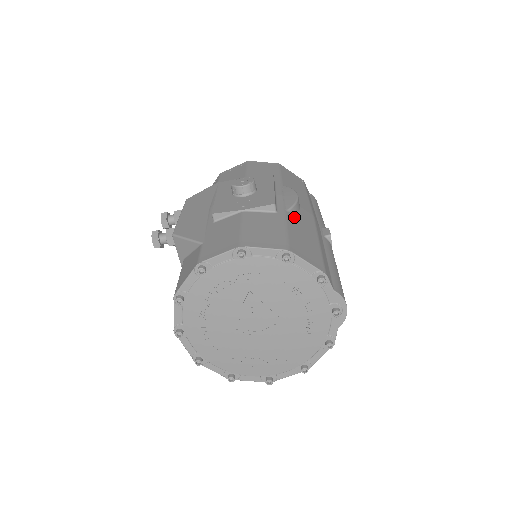
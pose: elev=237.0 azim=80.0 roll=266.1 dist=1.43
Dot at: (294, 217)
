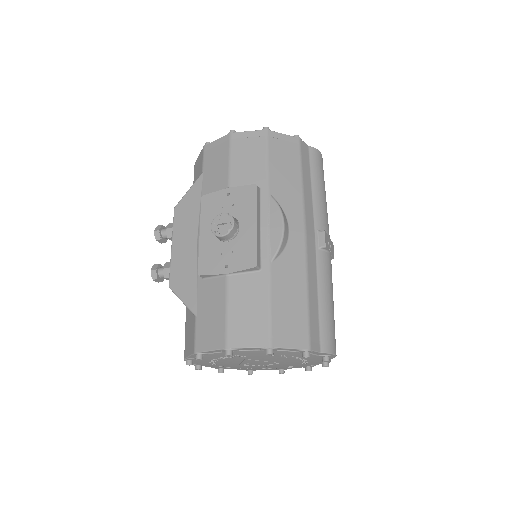
Dot at: (280, 266)
